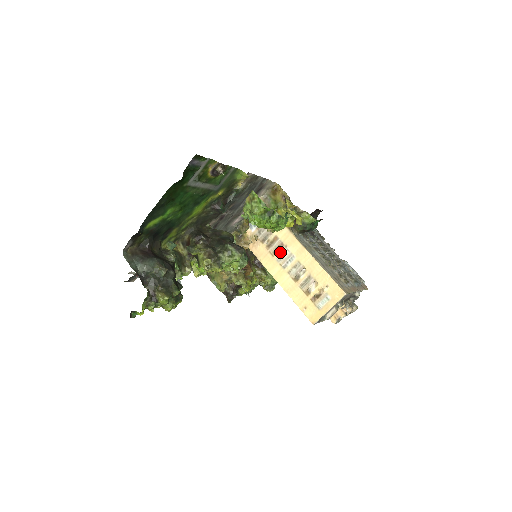
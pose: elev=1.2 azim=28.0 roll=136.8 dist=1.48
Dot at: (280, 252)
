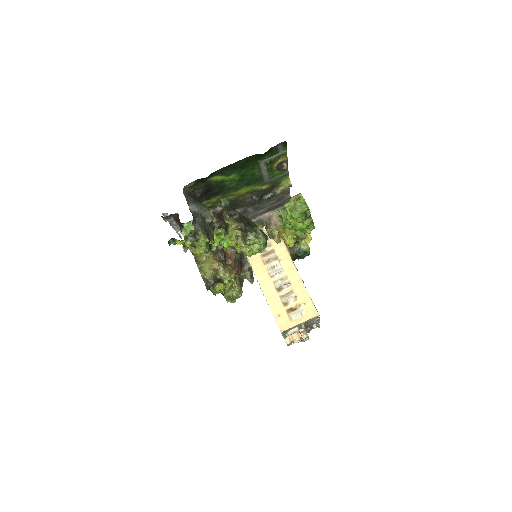
Dot at: (272, 263)
